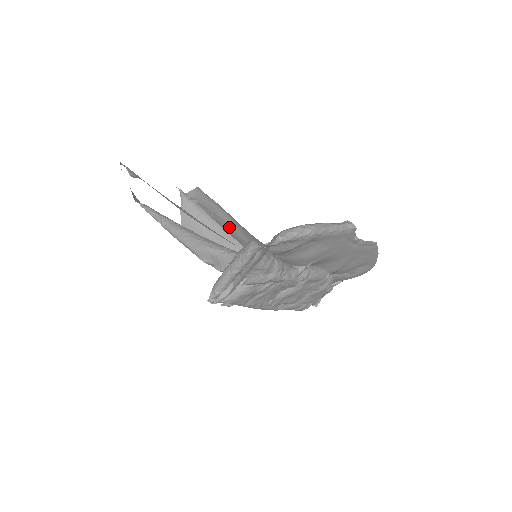
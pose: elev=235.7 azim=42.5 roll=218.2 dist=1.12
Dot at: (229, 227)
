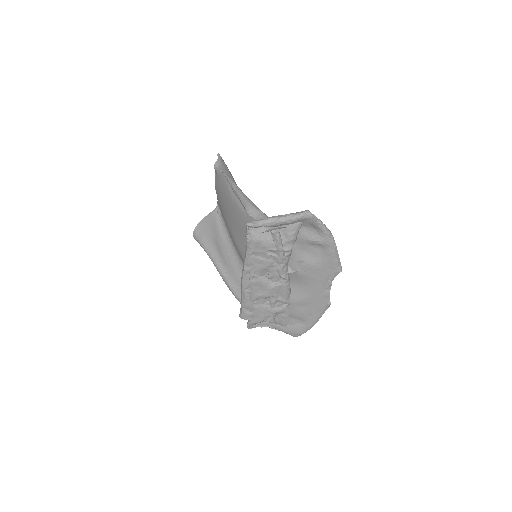
Dot at: occluded
